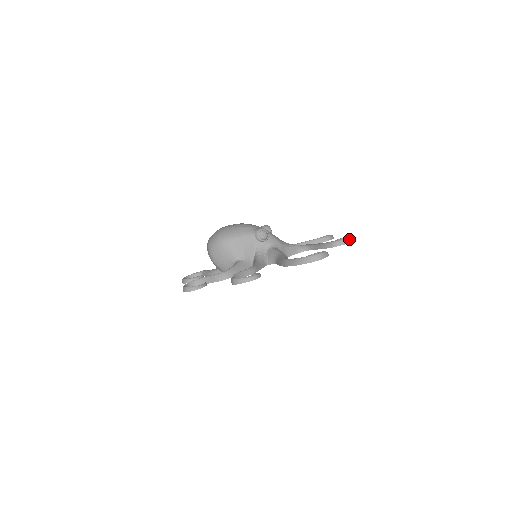
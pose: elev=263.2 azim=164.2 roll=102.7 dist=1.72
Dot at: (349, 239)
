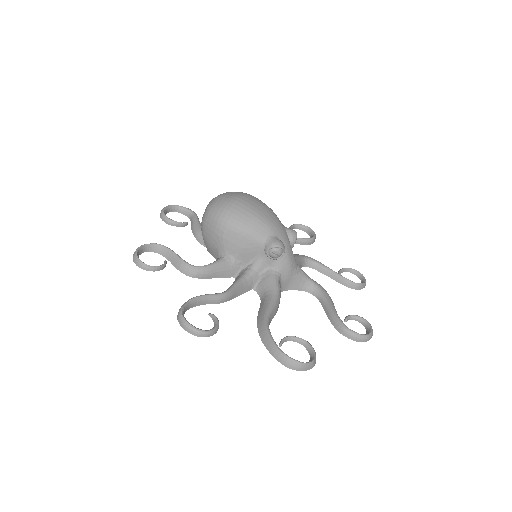
Dot at: (365, 338)
